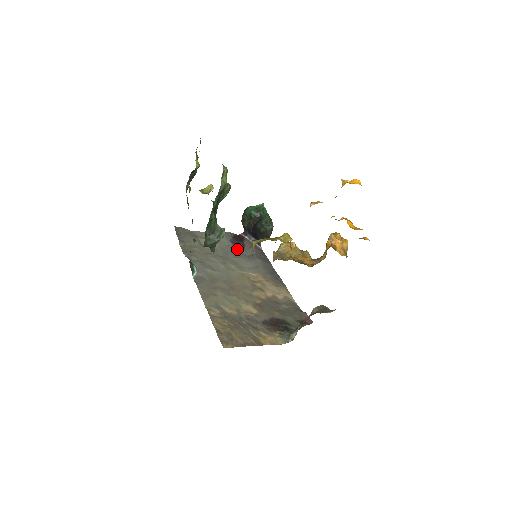
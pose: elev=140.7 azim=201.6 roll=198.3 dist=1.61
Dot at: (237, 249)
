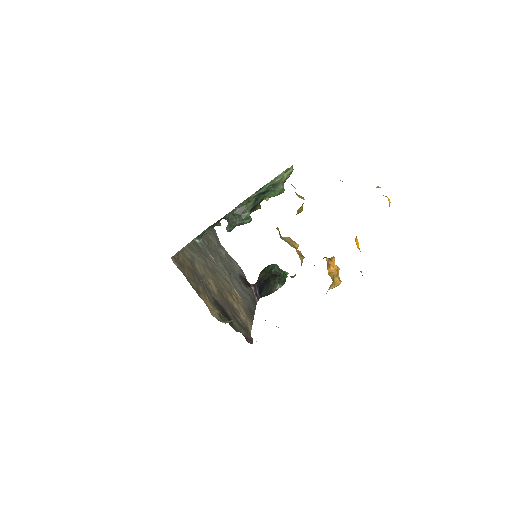
Dot at: occluded
